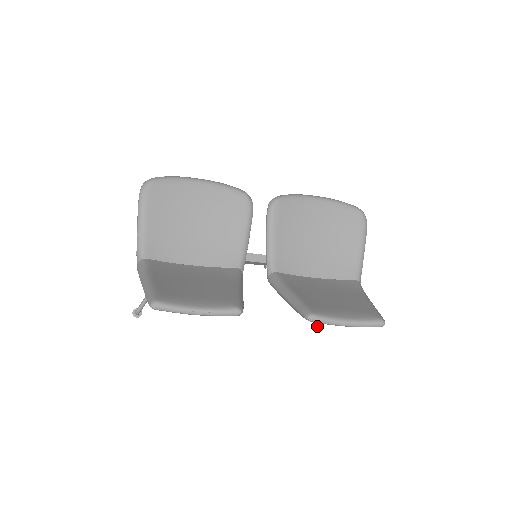
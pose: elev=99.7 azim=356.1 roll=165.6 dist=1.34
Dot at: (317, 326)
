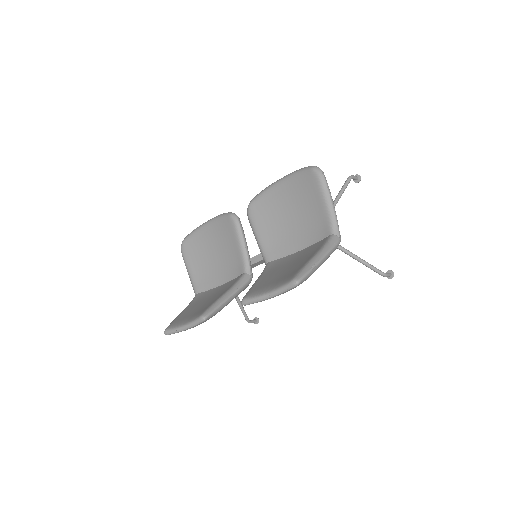
Dot at: occluded
